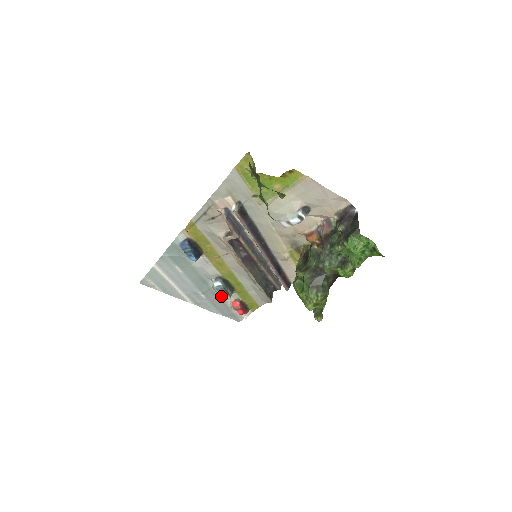
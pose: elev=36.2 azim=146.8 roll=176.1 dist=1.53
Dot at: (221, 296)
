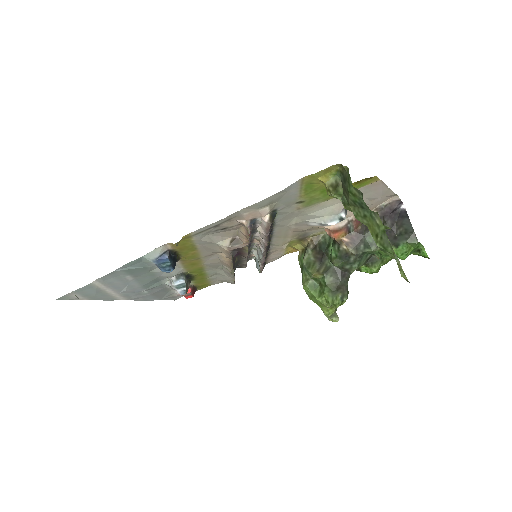
Dot at: (180, 293)
